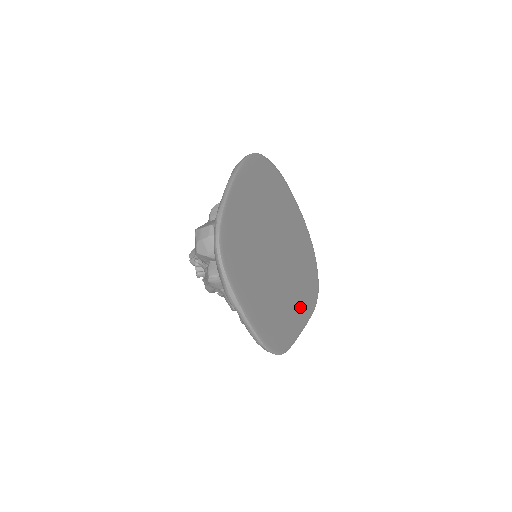
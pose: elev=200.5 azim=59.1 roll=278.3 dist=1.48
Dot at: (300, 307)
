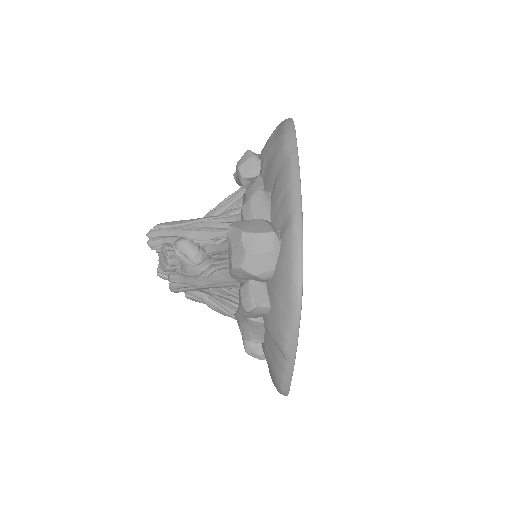
Dot at: occluded
